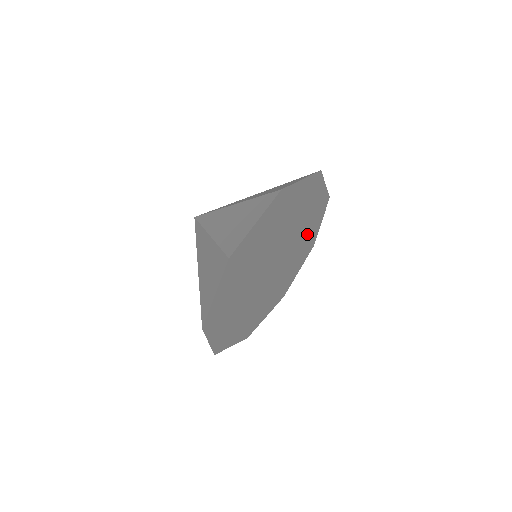
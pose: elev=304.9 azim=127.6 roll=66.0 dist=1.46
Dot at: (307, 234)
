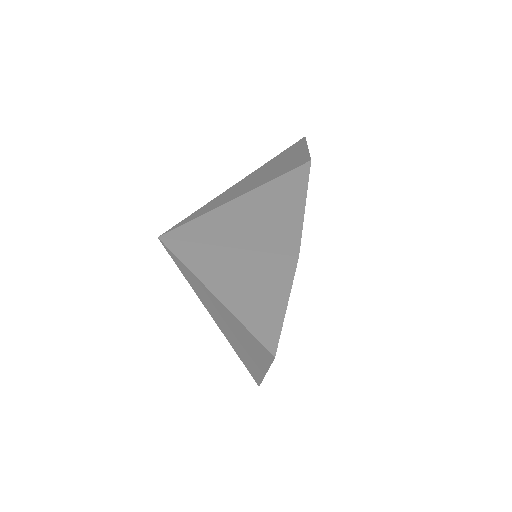
Dot at: occluded
